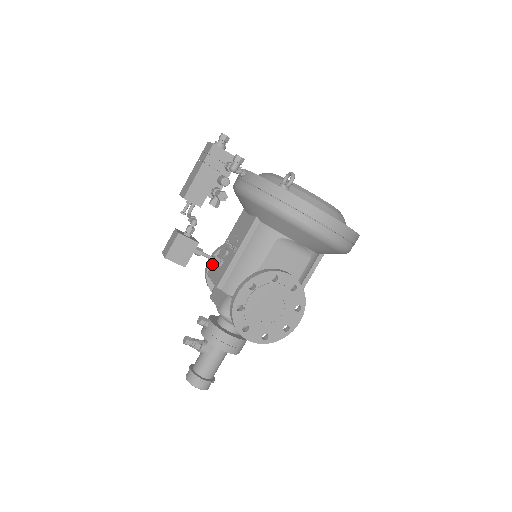
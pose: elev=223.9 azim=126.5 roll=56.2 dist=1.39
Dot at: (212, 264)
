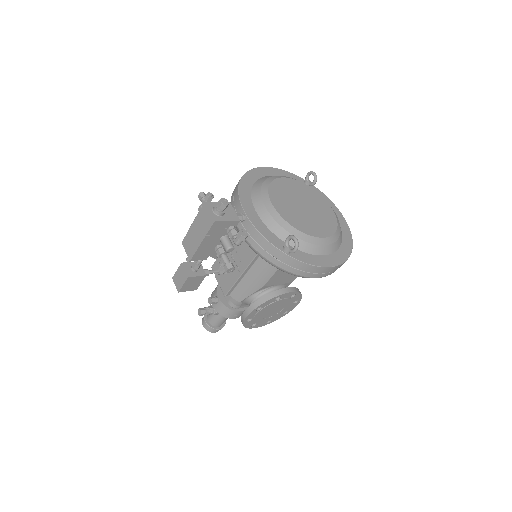
Dot at: (215, 261)
